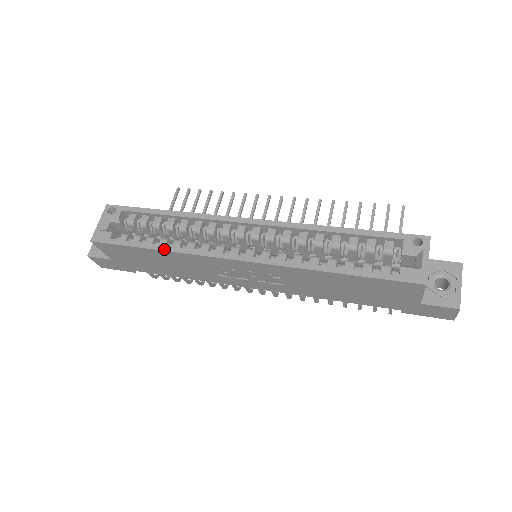
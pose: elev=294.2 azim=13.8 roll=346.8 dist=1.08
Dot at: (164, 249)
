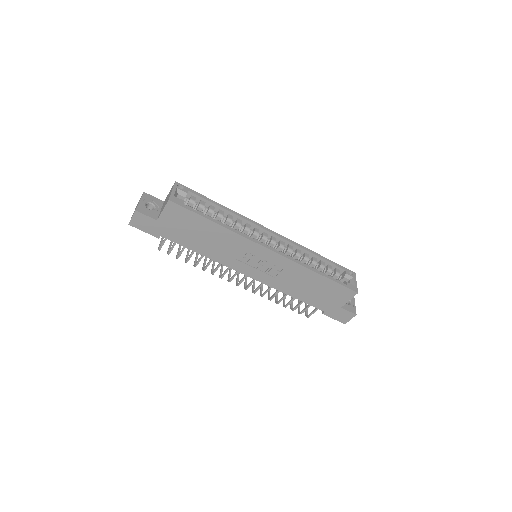
Dot at: (225, 226)
